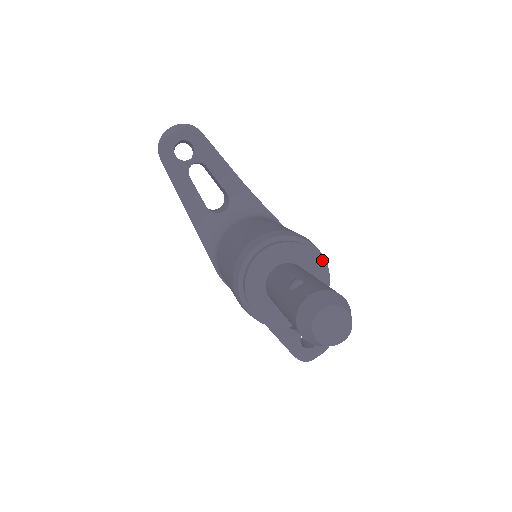
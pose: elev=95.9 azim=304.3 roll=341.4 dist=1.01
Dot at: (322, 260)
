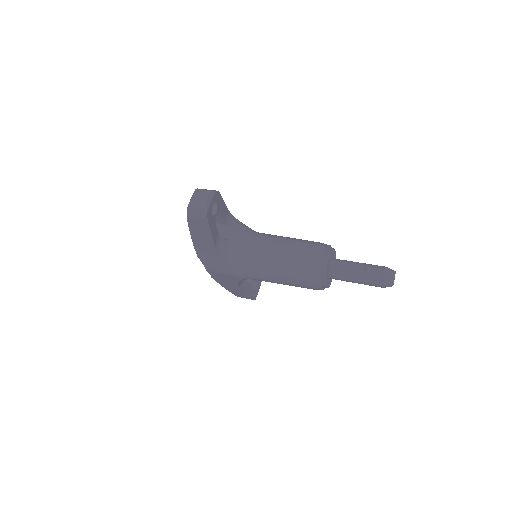
Dot at: occluded
